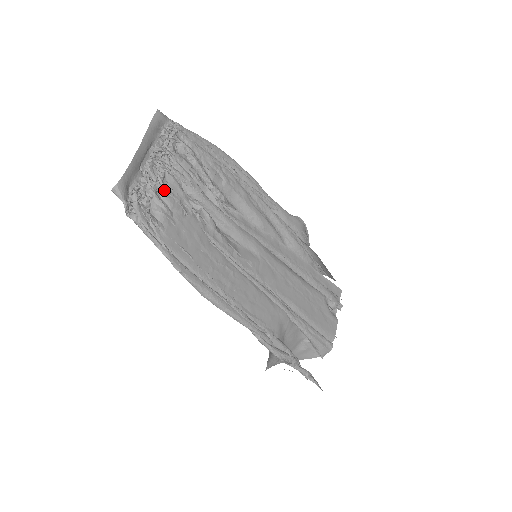
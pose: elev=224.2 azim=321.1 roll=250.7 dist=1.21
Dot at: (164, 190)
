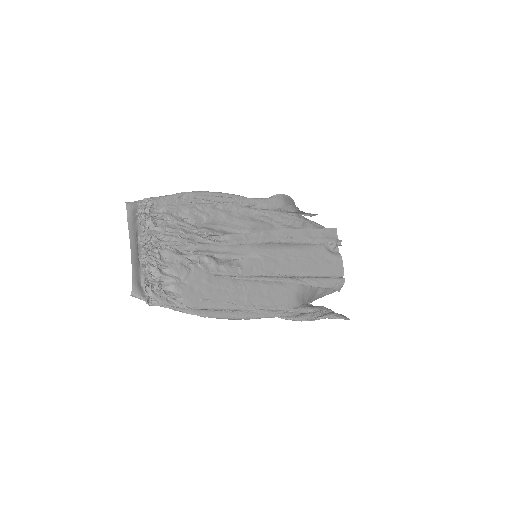
Dot at: (165, 266)
